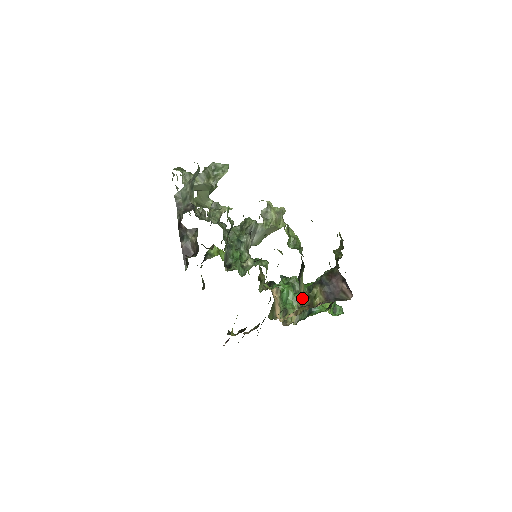
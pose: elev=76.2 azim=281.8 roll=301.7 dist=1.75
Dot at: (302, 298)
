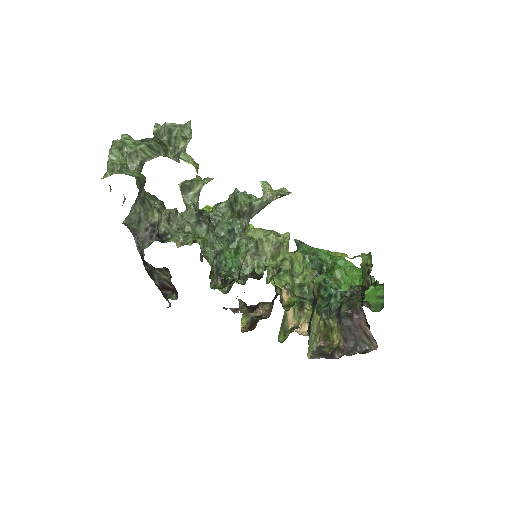
Dot at: (315, 336)
